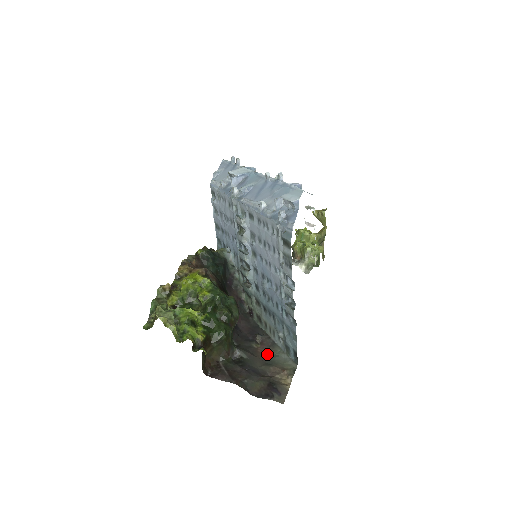
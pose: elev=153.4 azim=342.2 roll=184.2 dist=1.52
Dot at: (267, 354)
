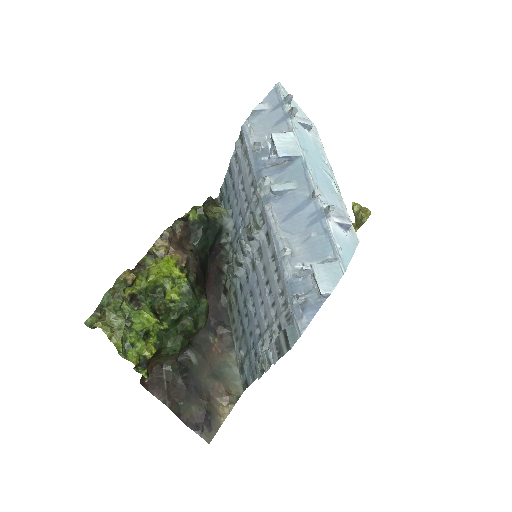
Dot at: (220, 359)
